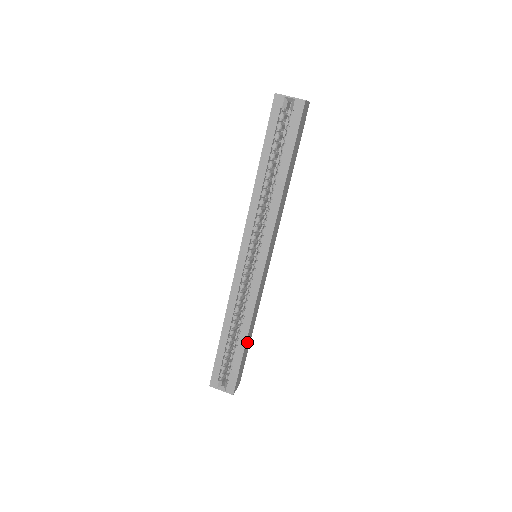
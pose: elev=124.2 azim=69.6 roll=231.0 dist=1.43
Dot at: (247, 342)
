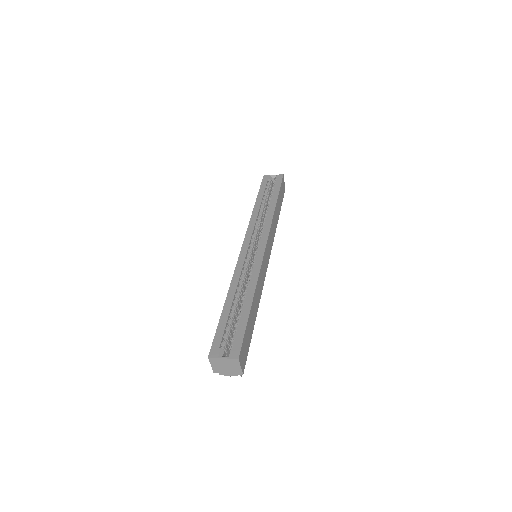
Dot at: (252, 311)
